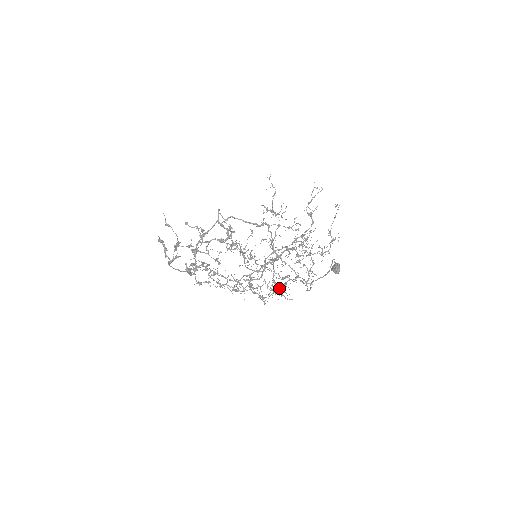
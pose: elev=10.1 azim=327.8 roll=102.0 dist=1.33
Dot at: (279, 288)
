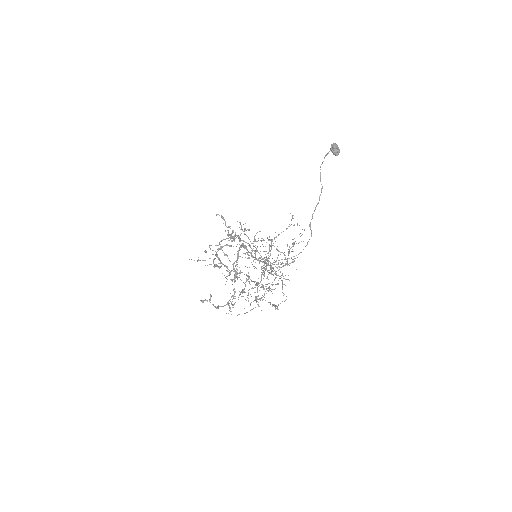
Dot at: occluded
